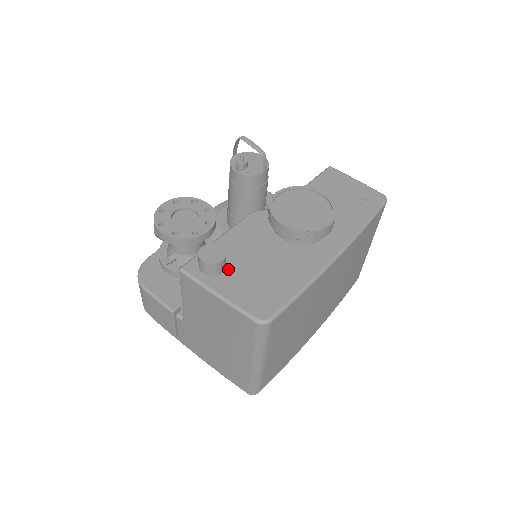
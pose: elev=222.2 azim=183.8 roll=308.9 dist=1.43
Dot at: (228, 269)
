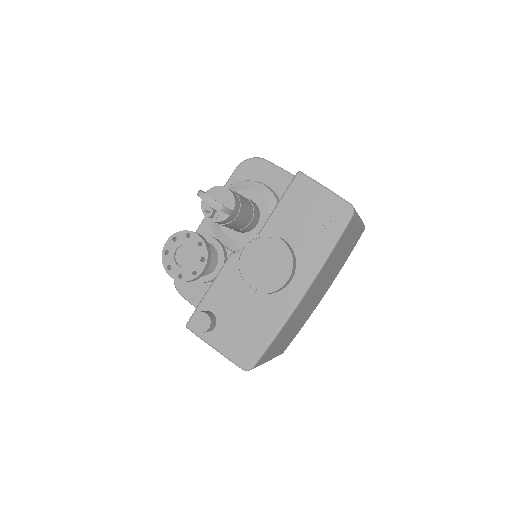
Dot at: (218, 324)
